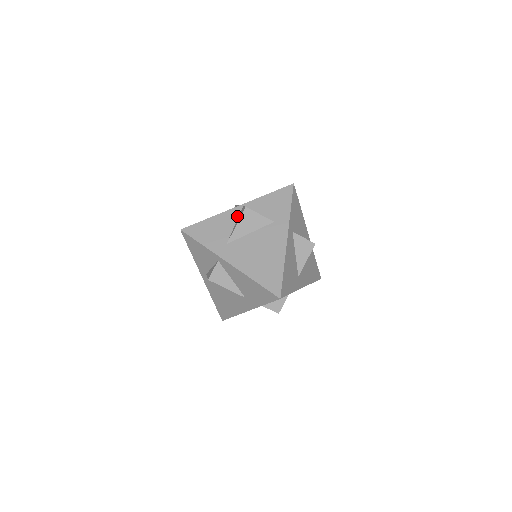
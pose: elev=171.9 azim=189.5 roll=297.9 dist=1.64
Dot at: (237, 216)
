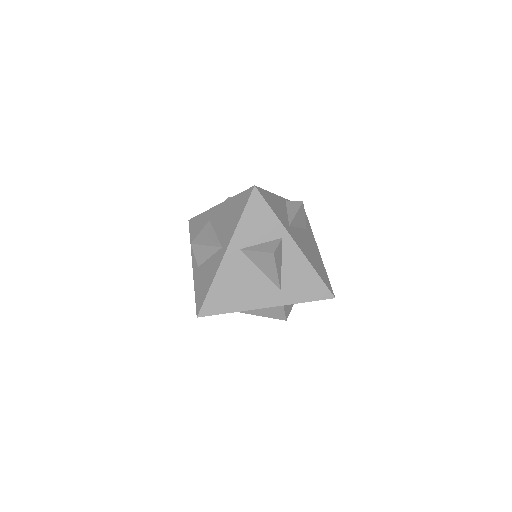
Dot at: (286, 206)
